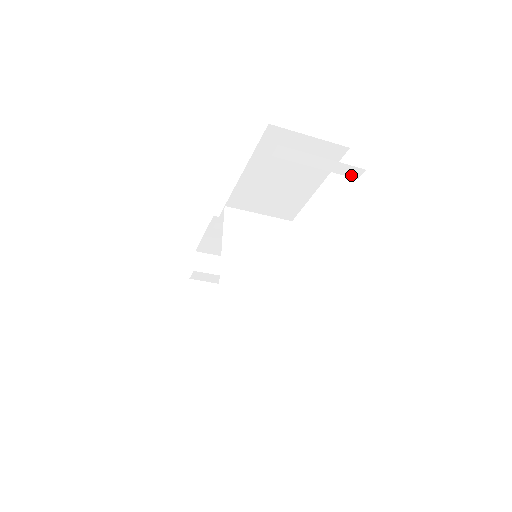
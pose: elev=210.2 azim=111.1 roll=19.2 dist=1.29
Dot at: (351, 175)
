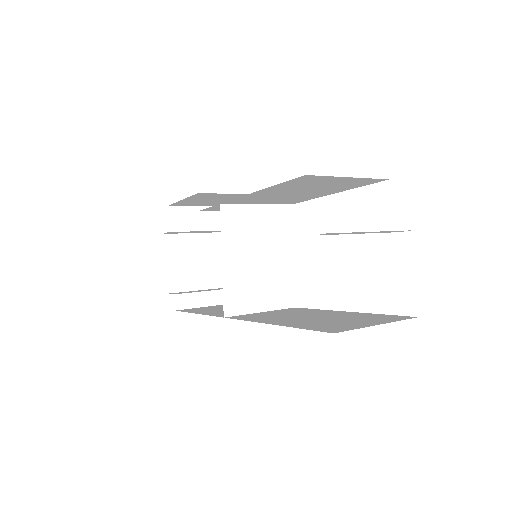
Dot at: occluded
